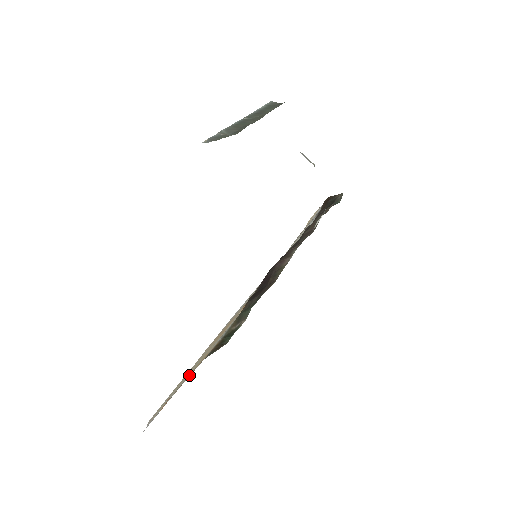
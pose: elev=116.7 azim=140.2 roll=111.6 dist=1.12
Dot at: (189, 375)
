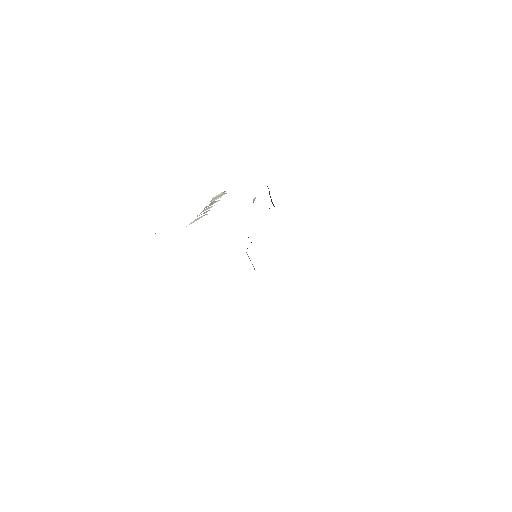
Dot at: occluded
